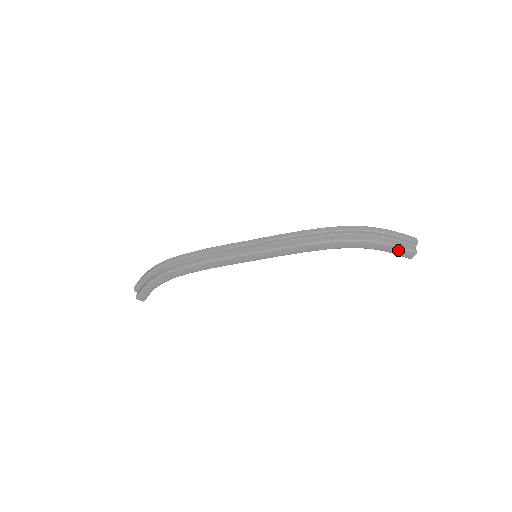
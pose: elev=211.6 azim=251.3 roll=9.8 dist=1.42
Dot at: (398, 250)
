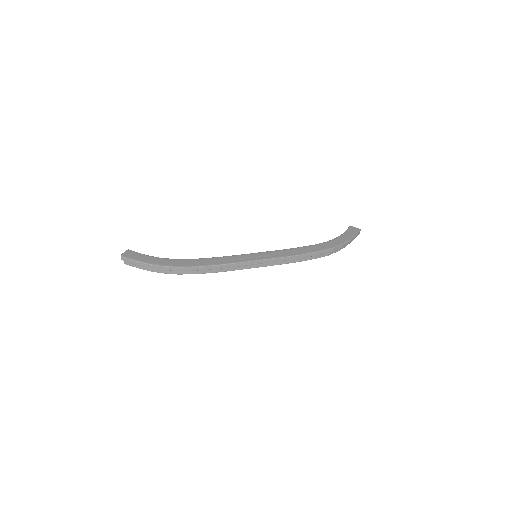
Dot at: occluded
